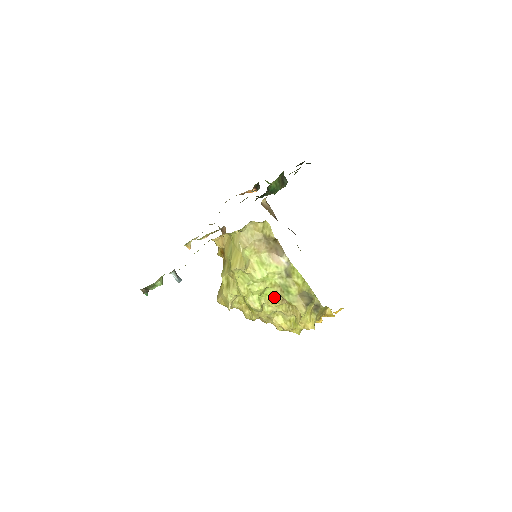
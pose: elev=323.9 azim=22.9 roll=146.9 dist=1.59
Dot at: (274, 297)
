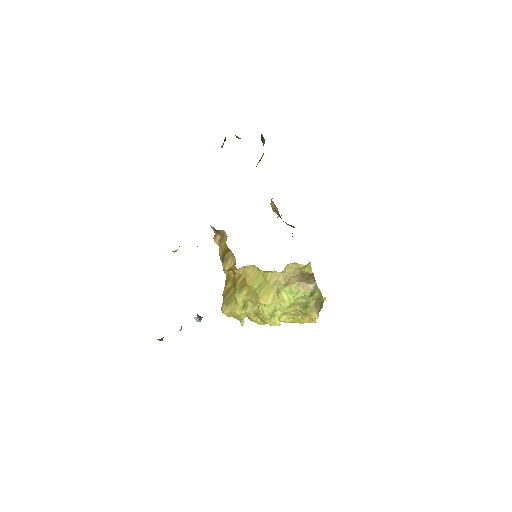
Dot at: occluded
